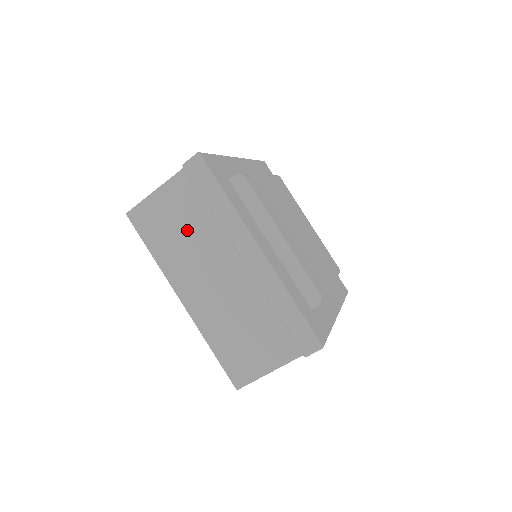
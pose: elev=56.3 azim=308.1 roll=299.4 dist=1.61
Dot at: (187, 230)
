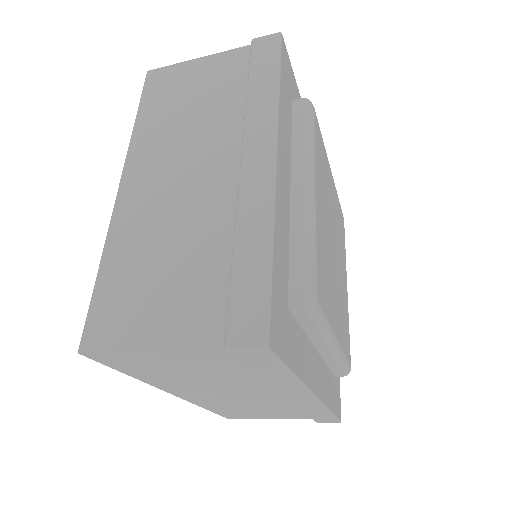
Dot at: (204, 375)
